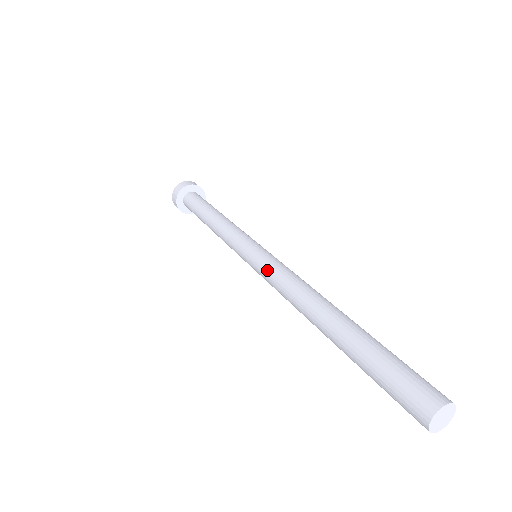
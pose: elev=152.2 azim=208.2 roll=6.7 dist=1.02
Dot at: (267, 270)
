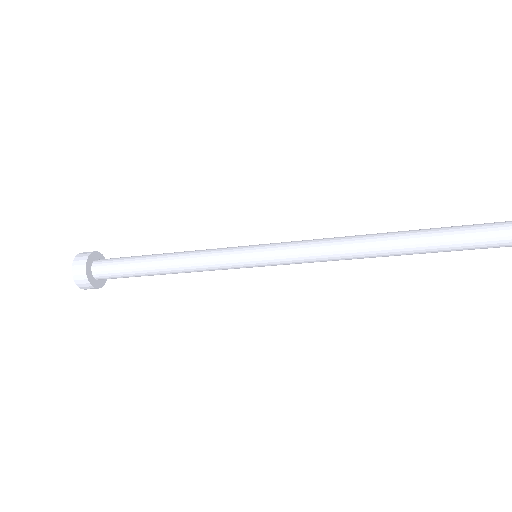
Dot at: (293, 250)
